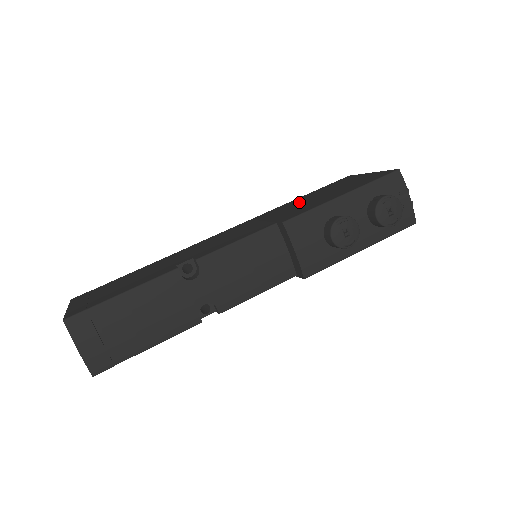
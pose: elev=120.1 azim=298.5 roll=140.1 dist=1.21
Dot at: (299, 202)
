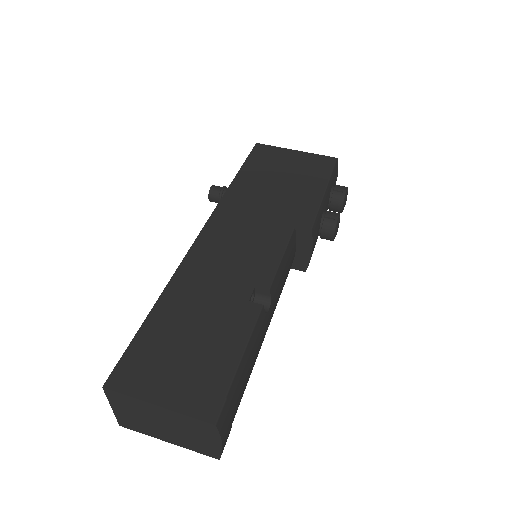
Dot at: (261, 187)
